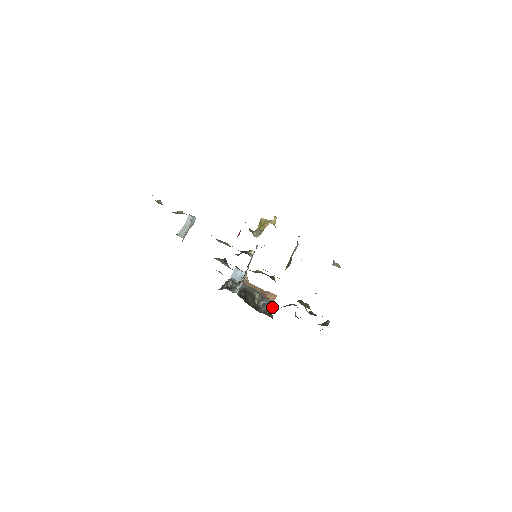
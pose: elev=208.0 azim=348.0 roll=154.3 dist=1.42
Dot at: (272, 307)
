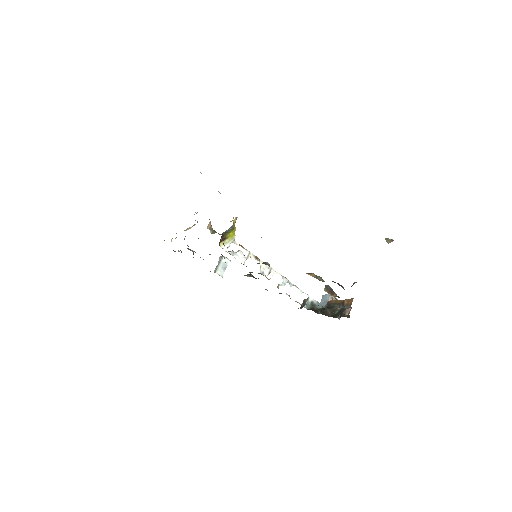
Dot at: (349, 309)
